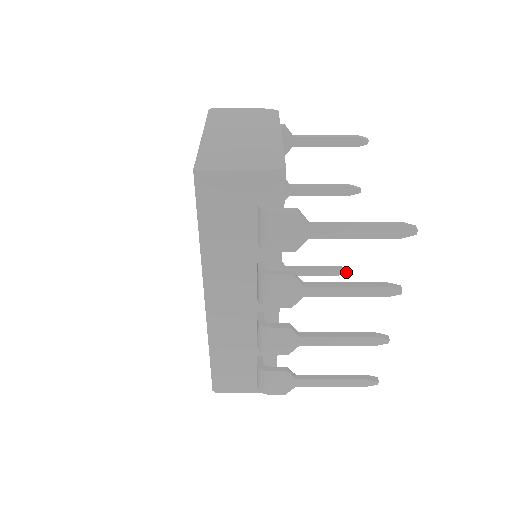
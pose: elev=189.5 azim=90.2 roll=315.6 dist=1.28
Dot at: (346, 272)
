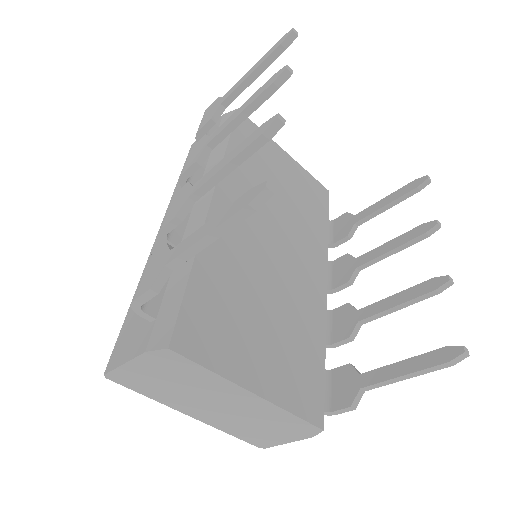
Dot at: (461, 350)
